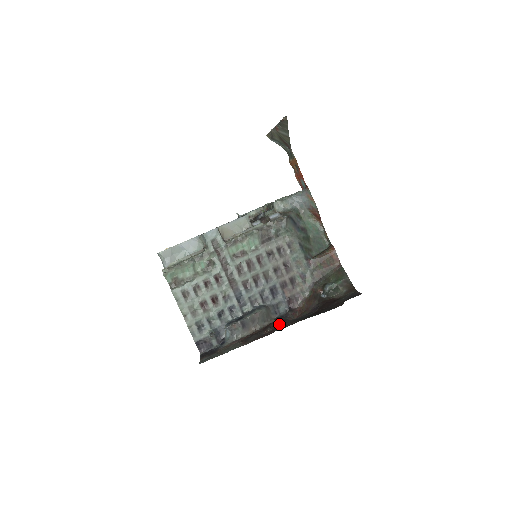
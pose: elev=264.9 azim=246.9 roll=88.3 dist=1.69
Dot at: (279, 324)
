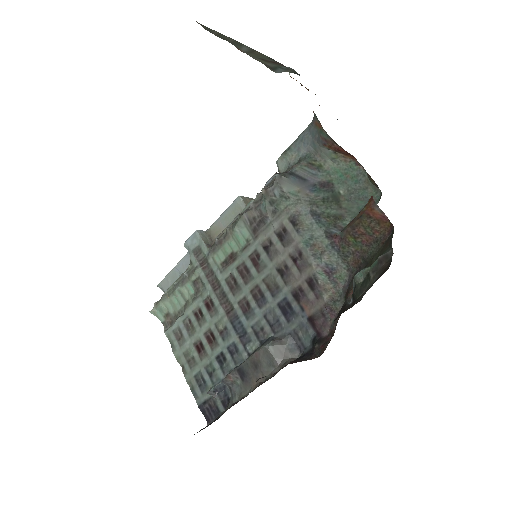
Dot at: occluded
